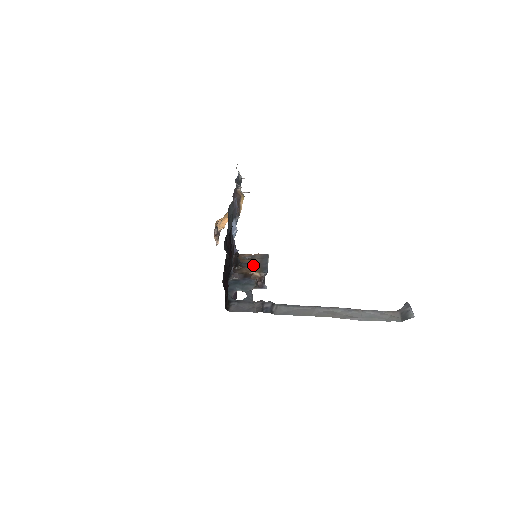
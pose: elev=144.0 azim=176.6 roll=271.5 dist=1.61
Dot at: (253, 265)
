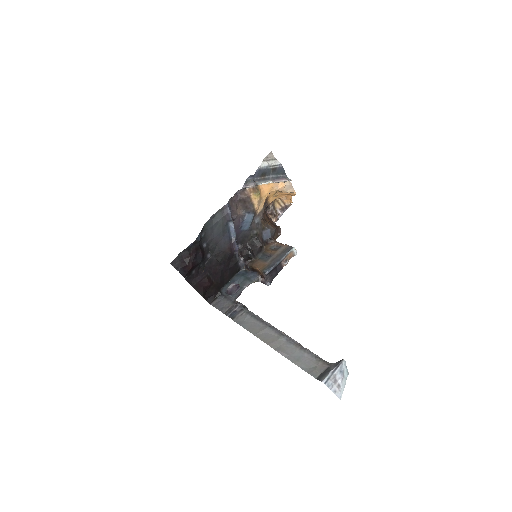
Dot at: (267, 259)
